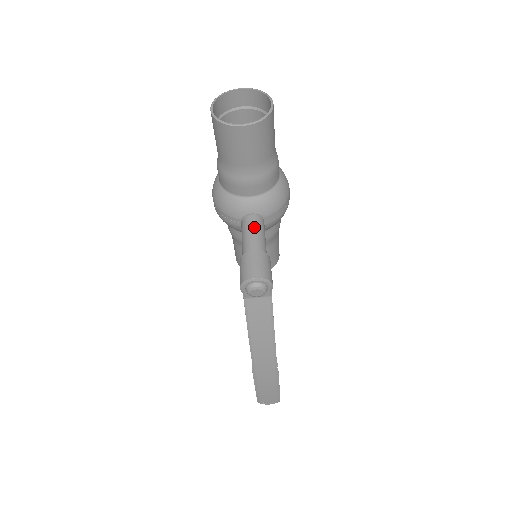
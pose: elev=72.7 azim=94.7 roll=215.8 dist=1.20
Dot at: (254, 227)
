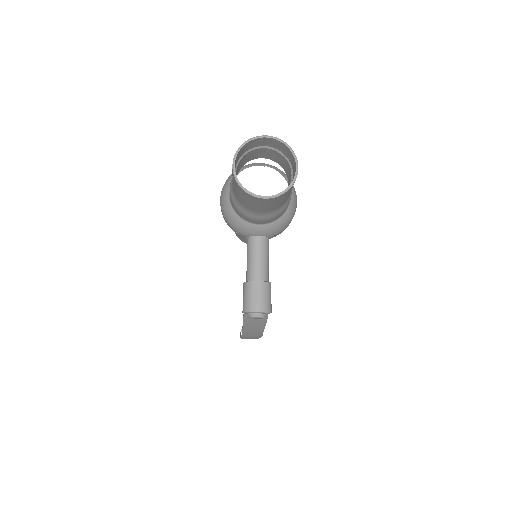
Dot at: (260, 252)
